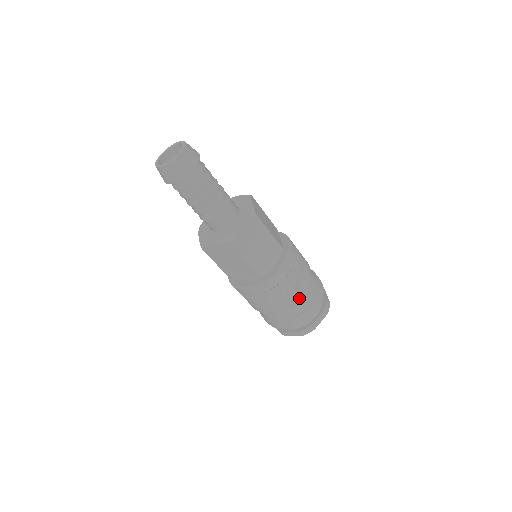
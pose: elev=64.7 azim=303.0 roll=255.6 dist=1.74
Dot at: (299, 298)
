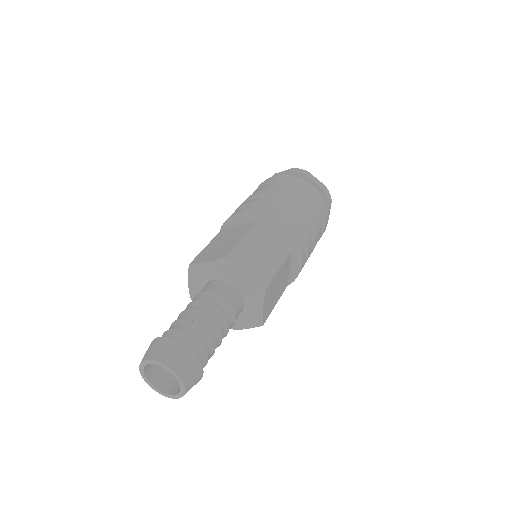
Dot at: occluded
